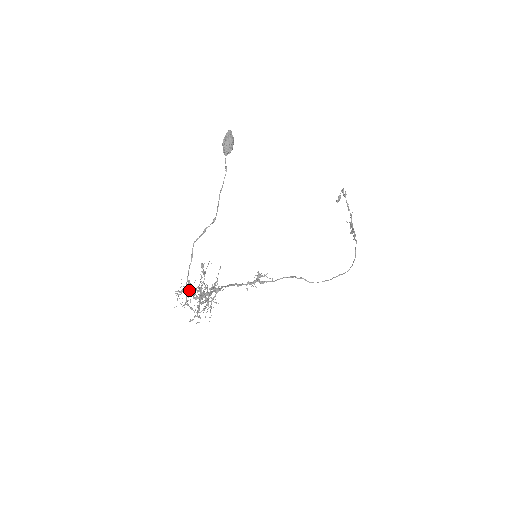
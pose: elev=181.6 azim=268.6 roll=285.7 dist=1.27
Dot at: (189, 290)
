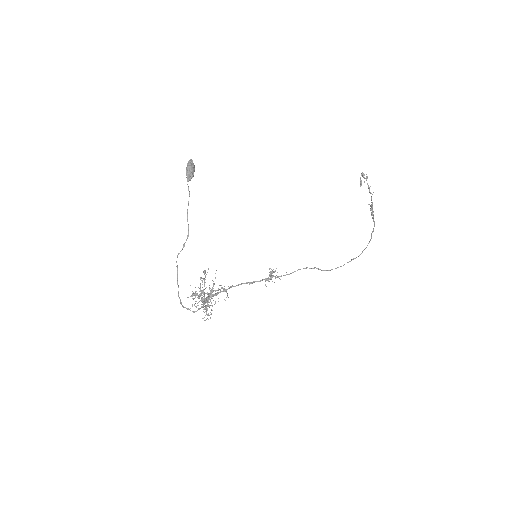
Dot at: (200, 293)
